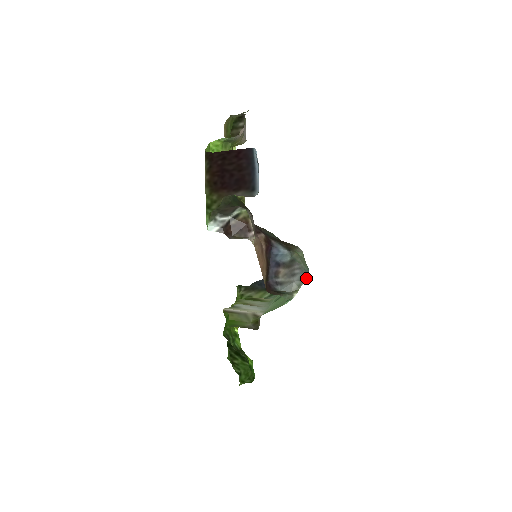
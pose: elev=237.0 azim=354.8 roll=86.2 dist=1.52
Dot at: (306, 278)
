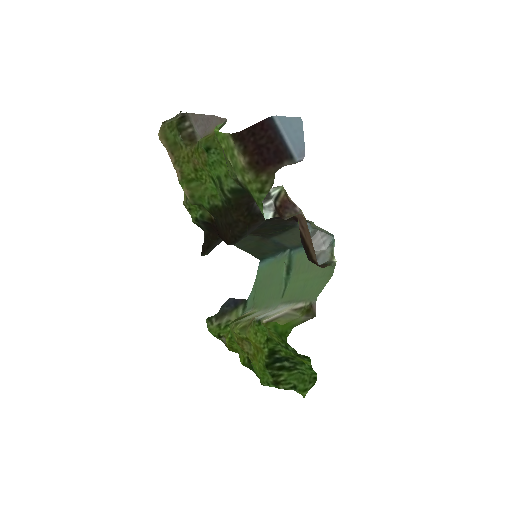
Dot at: (334, 241)
